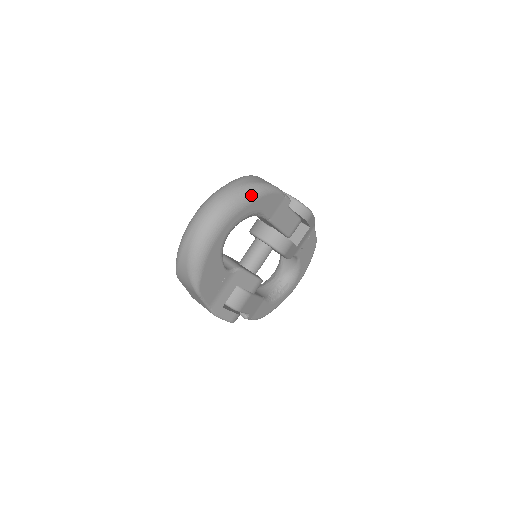
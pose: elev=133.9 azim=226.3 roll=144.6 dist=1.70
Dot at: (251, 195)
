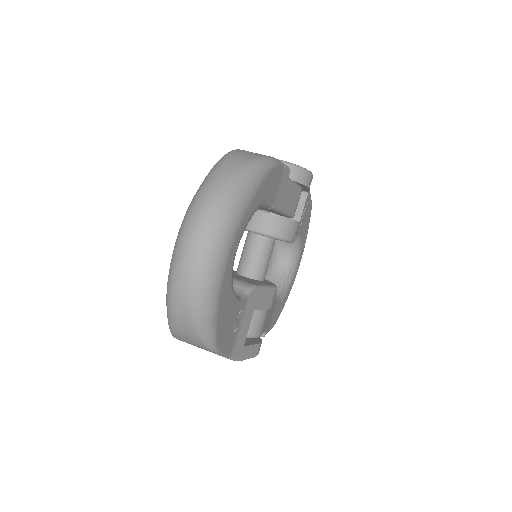
Dot at: (251, 184)
